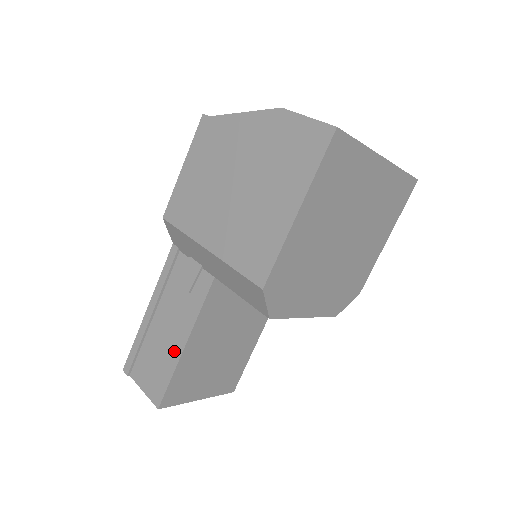
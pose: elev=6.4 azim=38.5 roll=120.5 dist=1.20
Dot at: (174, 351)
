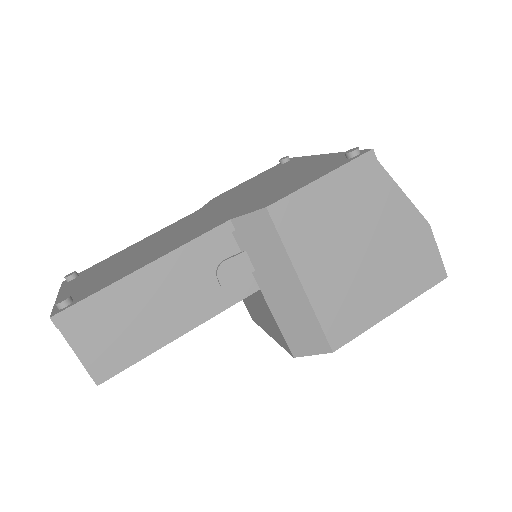
Dot at: (162, 334)
